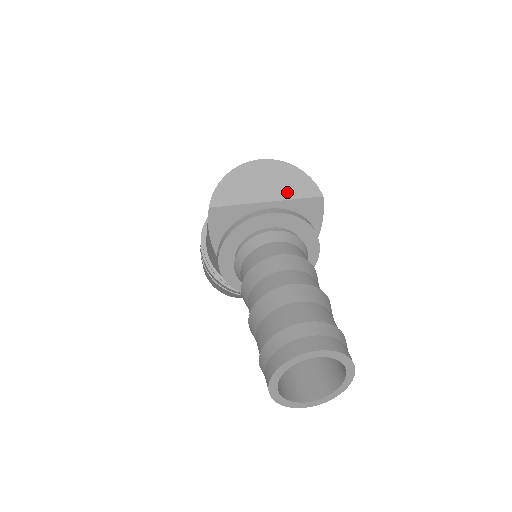
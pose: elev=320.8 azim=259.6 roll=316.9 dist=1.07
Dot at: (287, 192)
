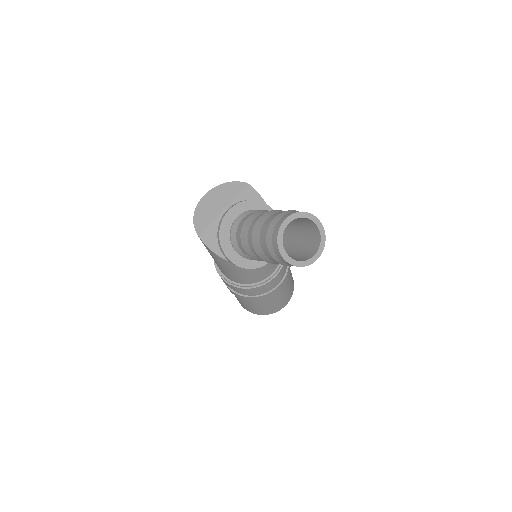
Dot at: (229, 197)
